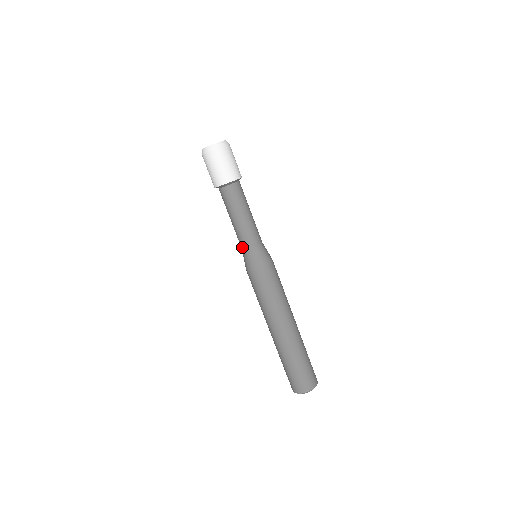
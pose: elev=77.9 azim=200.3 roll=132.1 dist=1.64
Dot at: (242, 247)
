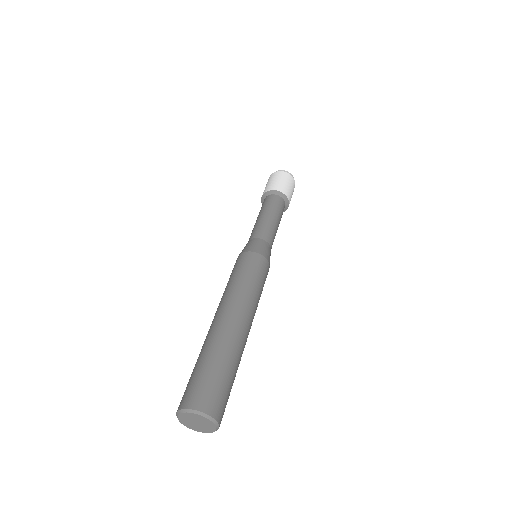
Dot at: (251, 237)
